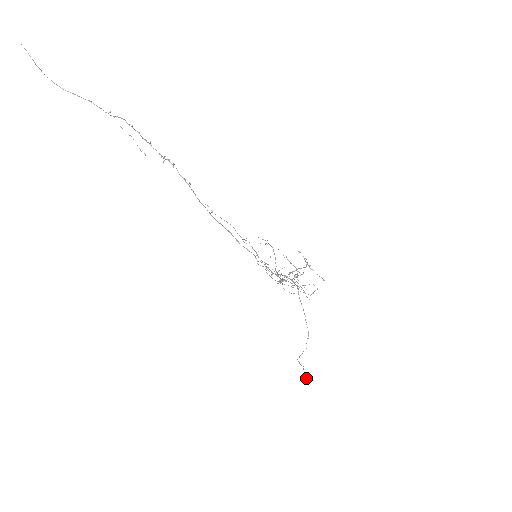
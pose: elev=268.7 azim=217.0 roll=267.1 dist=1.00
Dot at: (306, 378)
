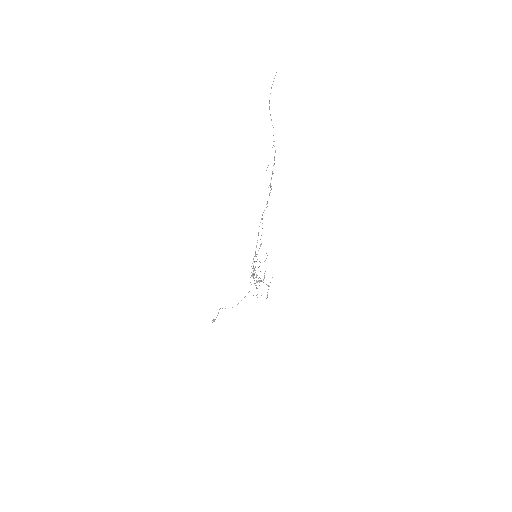
Dot at: occluded
